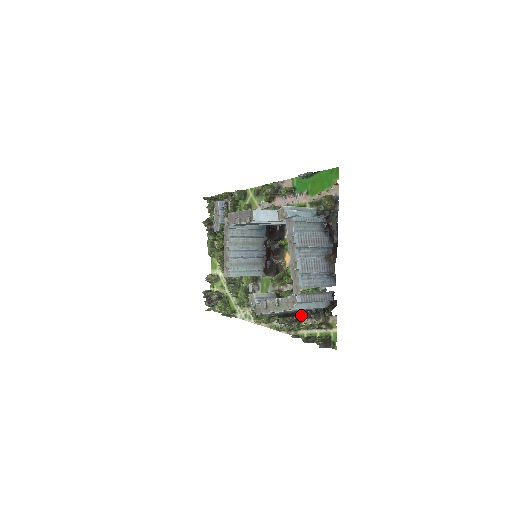
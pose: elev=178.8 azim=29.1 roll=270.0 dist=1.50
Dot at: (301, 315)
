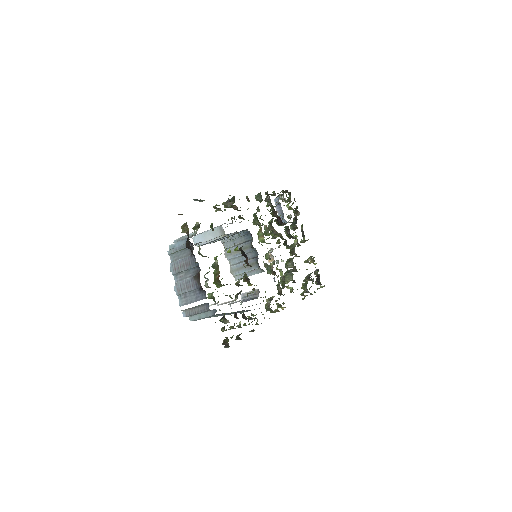
Dot at: (244, 314)
